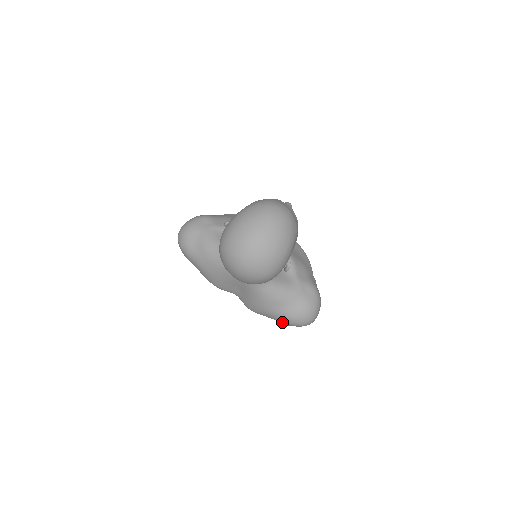
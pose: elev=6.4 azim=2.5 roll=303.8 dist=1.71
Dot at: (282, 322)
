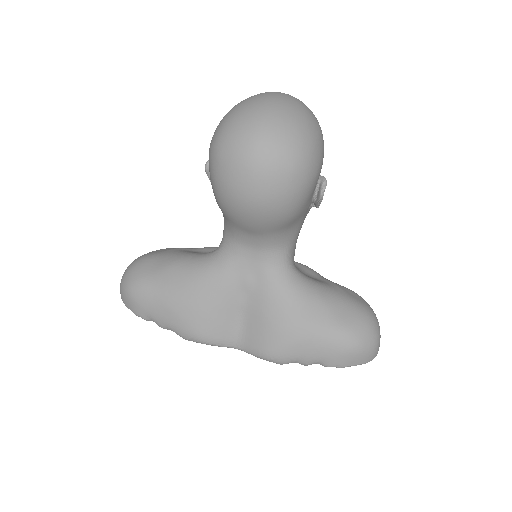
Dot at: (332, 355)
